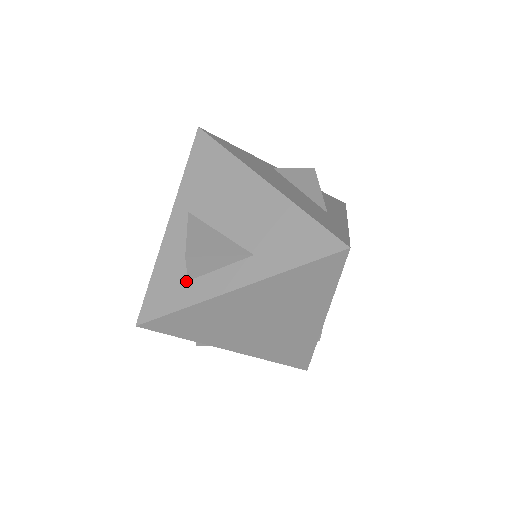
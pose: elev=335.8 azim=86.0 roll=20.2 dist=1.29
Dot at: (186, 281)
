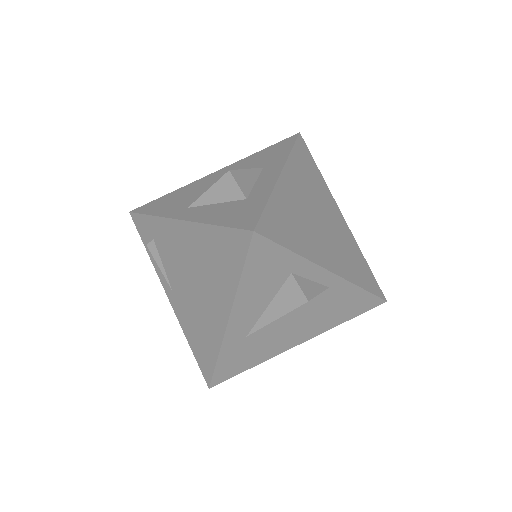
Dot at: (245, 200)
